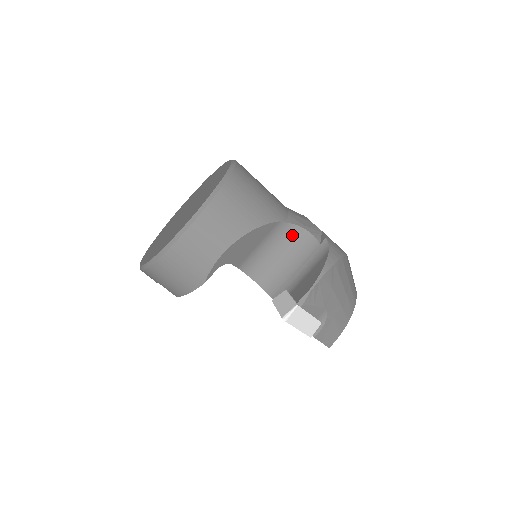
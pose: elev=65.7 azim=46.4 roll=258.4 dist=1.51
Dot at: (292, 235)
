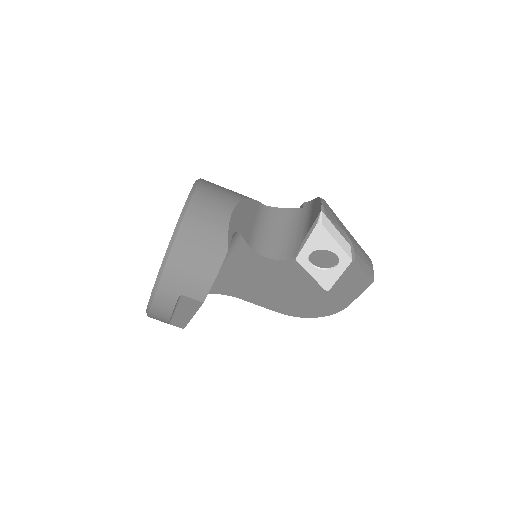
Dot at: (276, 215)
